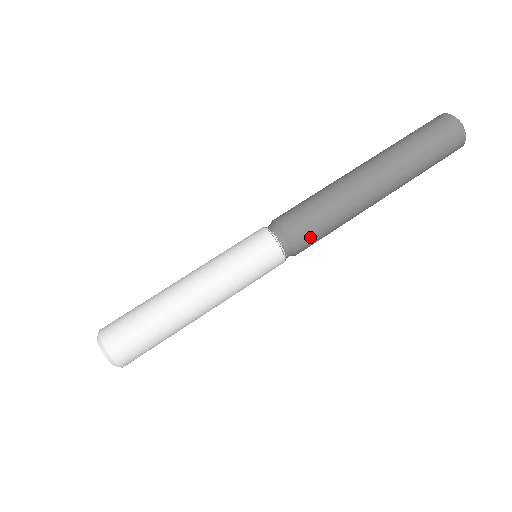
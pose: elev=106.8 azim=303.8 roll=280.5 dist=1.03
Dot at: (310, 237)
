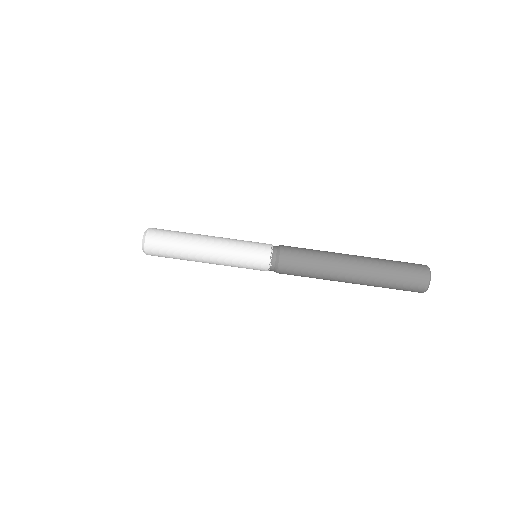
Dot at: (290, 273)
